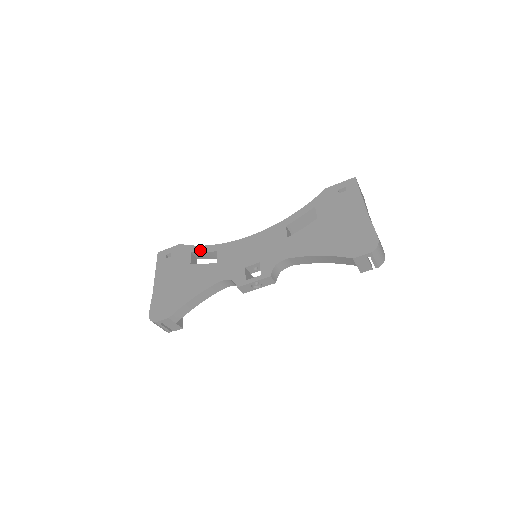
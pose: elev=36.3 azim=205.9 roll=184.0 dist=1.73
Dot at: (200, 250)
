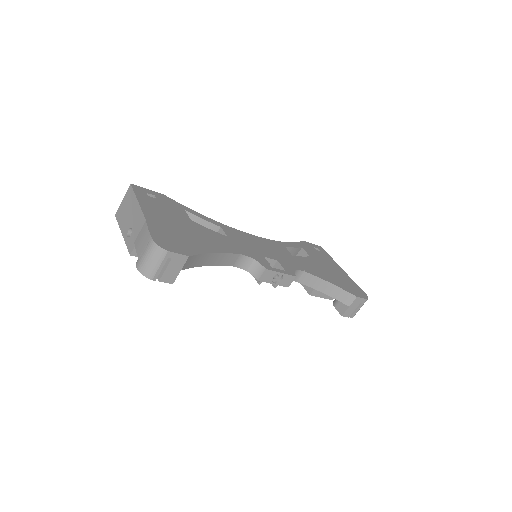
Dot at: (198, 215)
